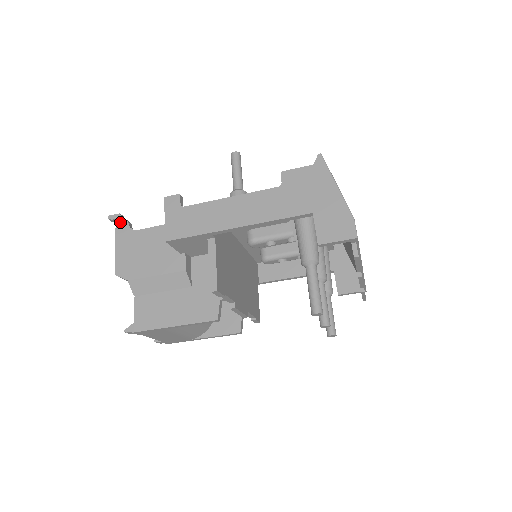
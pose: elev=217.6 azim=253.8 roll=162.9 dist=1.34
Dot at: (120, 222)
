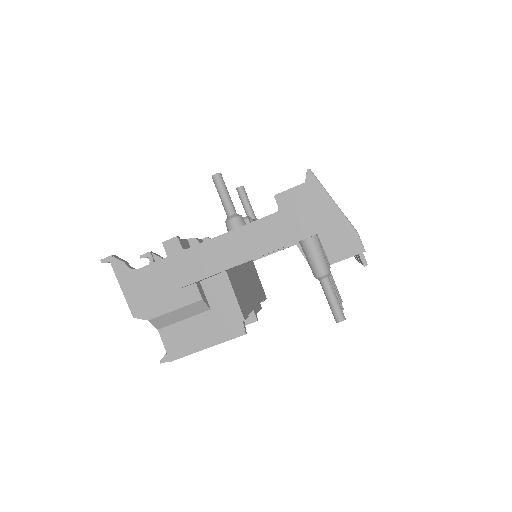
Dot at: (116, 264)
